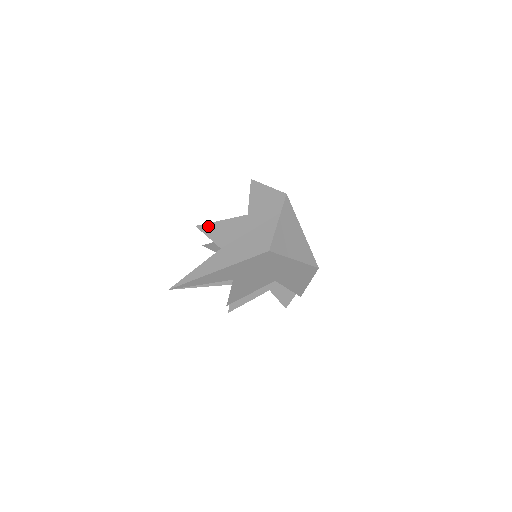
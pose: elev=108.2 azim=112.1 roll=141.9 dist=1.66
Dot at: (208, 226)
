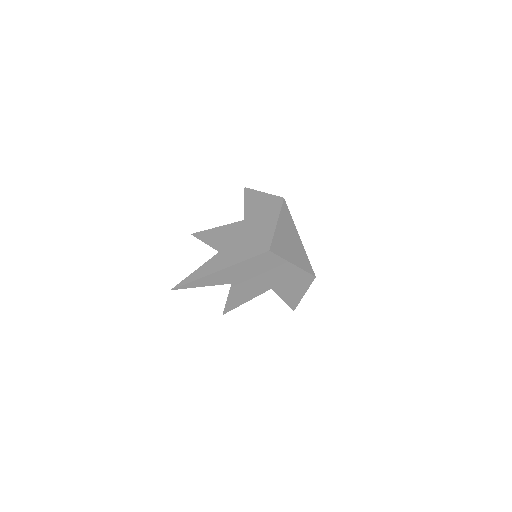
Dot at: (204, 233)
